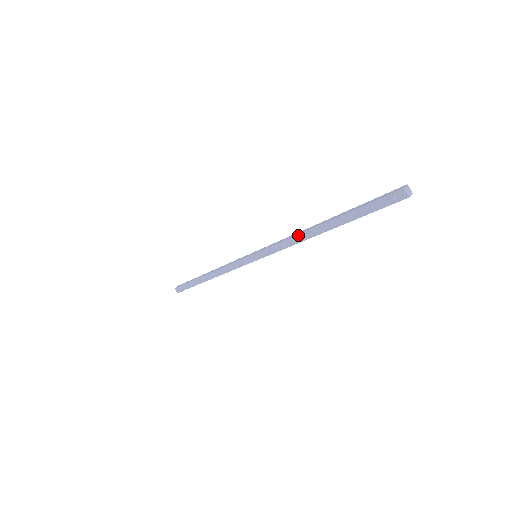
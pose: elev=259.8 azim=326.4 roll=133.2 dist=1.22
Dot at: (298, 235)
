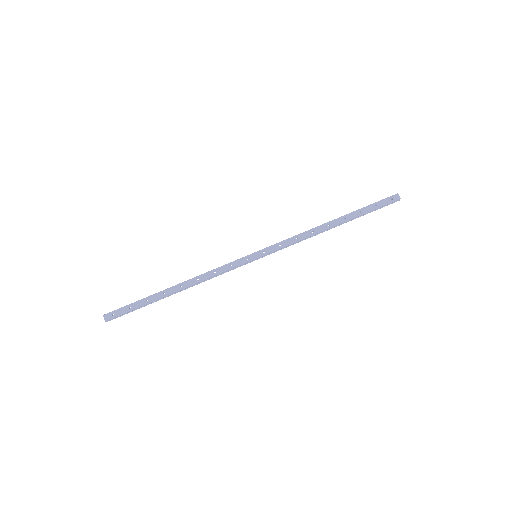
Dot at: (311, 229)
